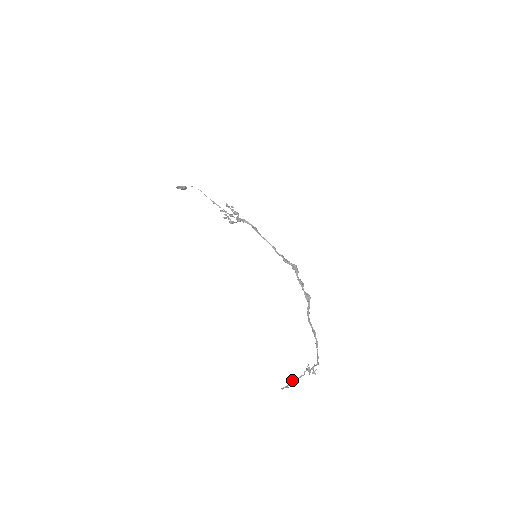
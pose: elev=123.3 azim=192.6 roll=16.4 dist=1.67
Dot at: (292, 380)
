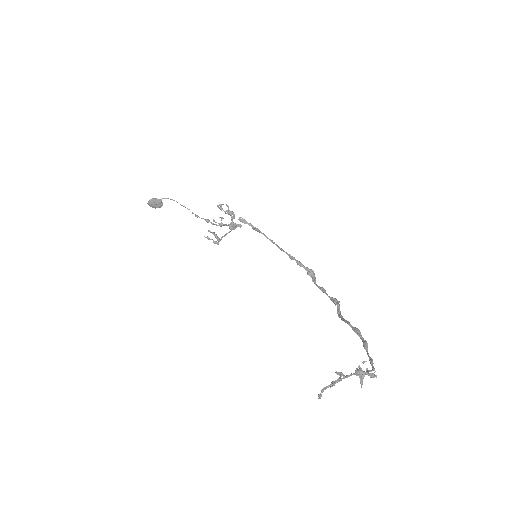
Dot at: occluded
